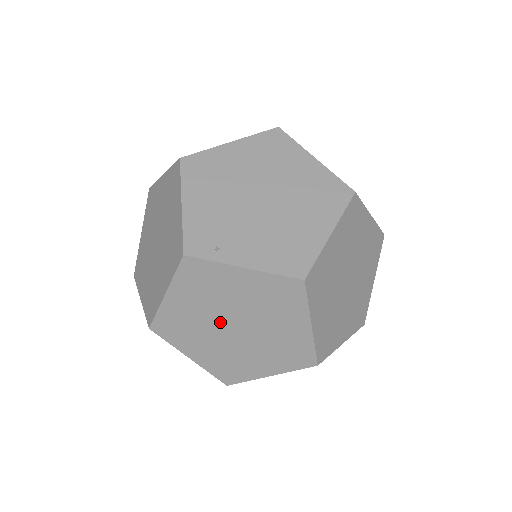
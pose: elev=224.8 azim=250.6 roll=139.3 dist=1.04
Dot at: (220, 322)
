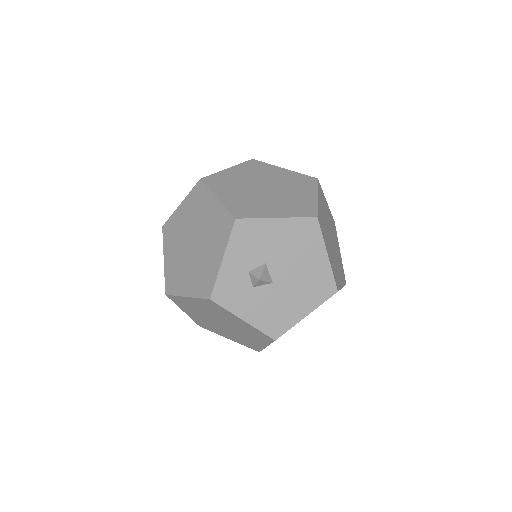
Dot at: (186, 248)
